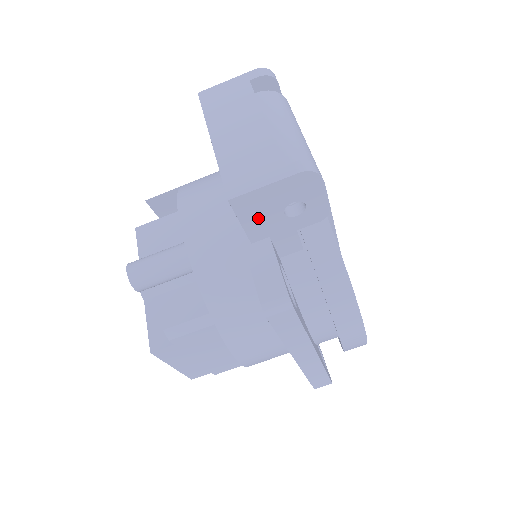
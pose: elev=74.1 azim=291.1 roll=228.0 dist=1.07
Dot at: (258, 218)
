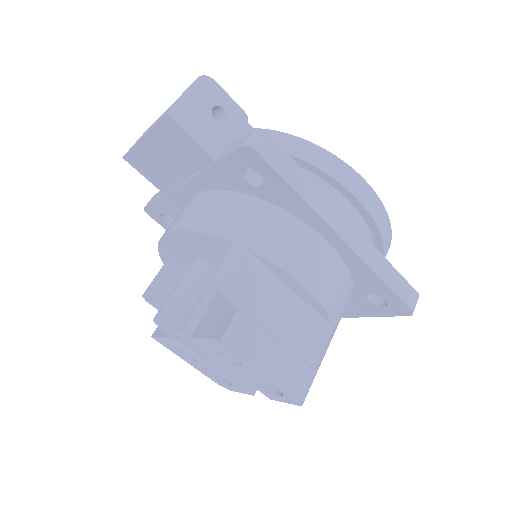
Dot at: (200, 129)
